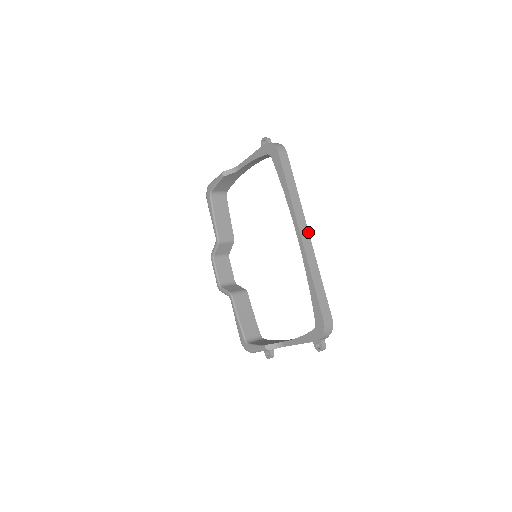
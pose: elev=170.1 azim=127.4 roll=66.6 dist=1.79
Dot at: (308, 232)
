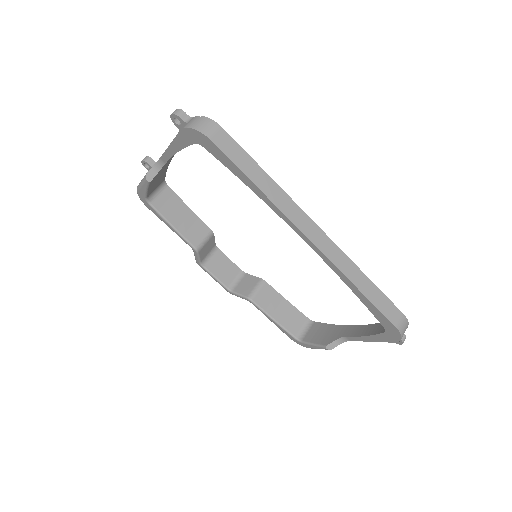
Dot at: (318, 227)
